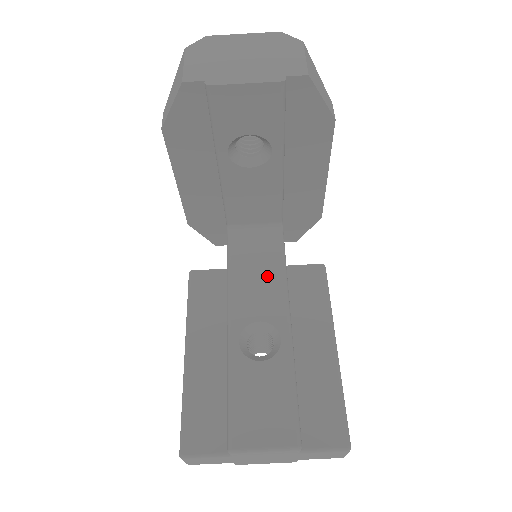
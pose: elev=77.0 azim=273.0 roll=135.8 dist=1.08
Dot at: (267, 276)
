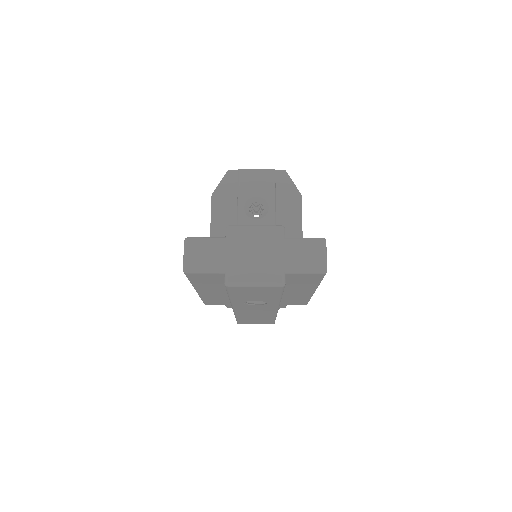
Dot at: occluded
